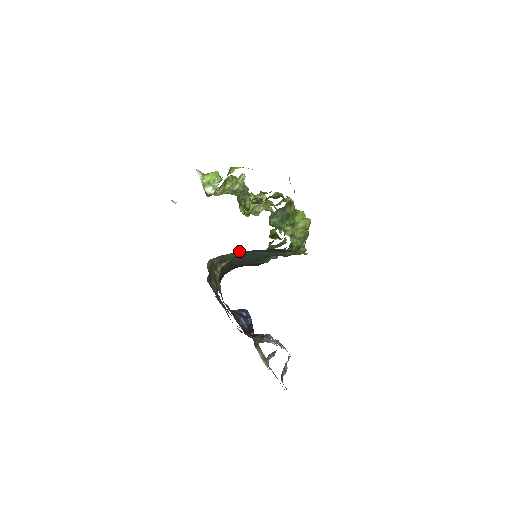
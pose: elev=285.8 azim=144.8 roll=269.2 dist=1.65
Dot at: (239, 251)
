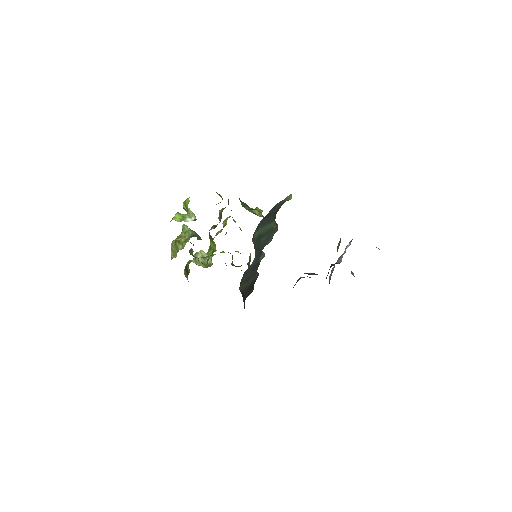
Dot at: (259, 223)
